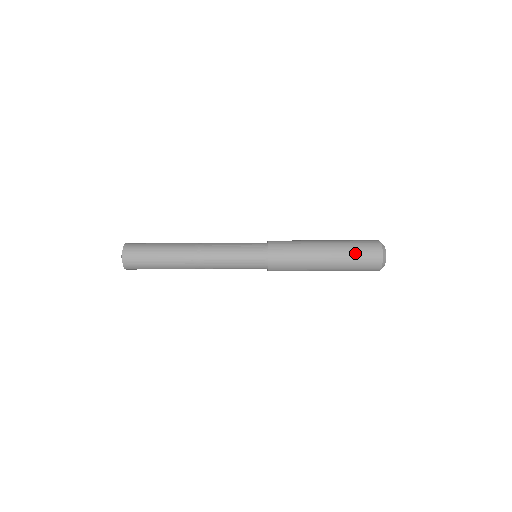
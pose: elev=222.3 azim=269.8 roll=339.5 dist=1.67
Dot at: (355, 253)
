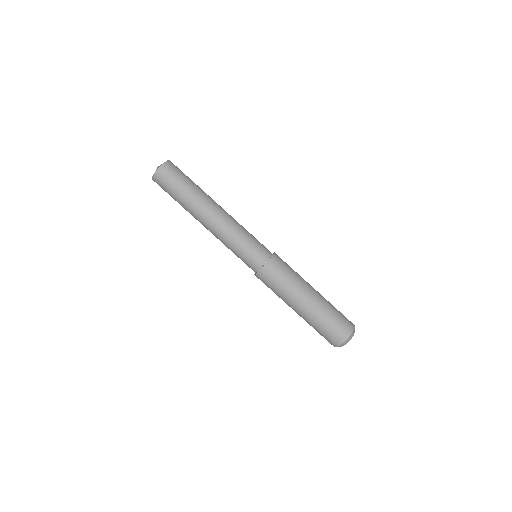
Dot at: (333, 314)
